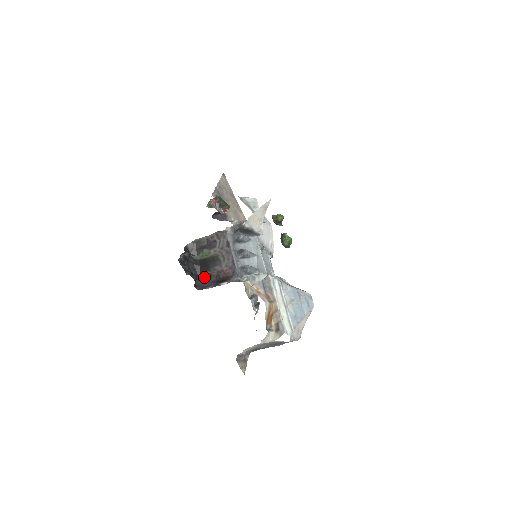
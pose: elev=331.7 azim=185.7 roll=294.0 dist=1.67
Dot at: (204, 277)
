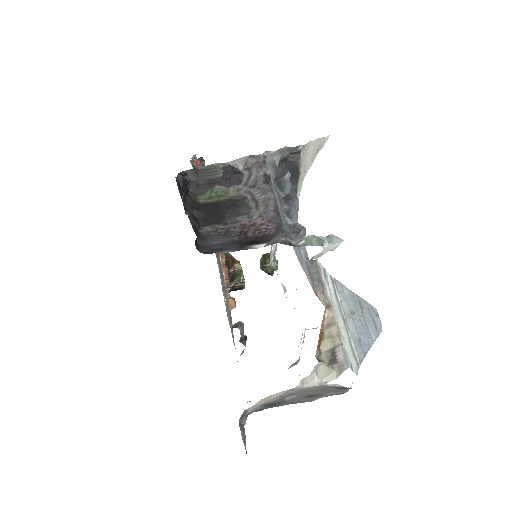
Dot at: (211, 234)
